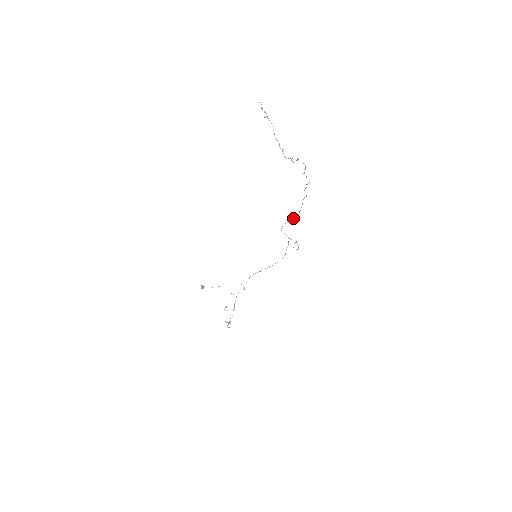
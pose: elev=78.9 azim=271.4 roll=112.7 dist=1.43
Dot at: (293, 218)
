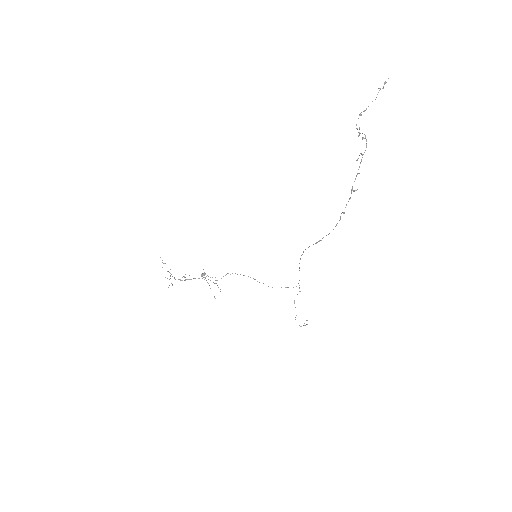
Dot at: (316, 242)
